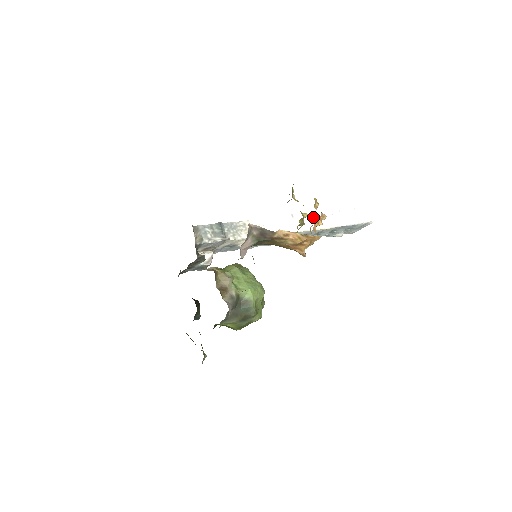
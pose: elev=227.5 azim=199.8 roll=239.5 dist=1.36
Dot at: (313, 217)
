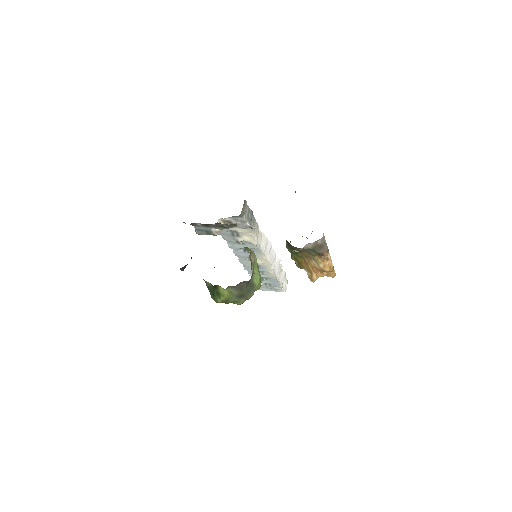
Dot at: occluded
